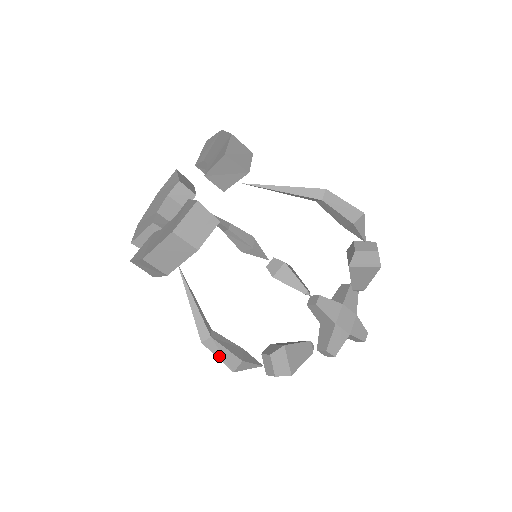
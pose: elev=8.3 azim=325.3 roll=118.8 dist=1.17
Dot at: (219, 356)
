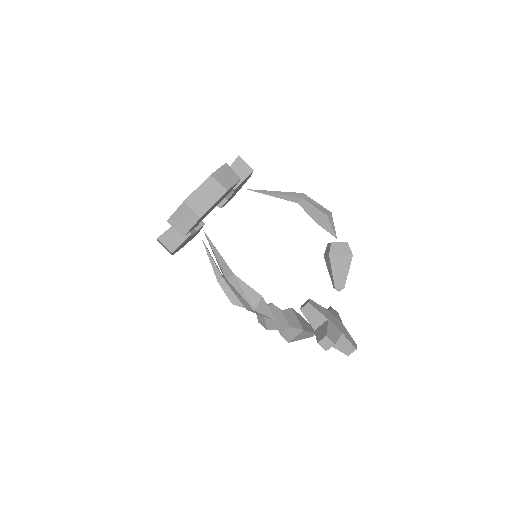
Dot at: (241, 293)
